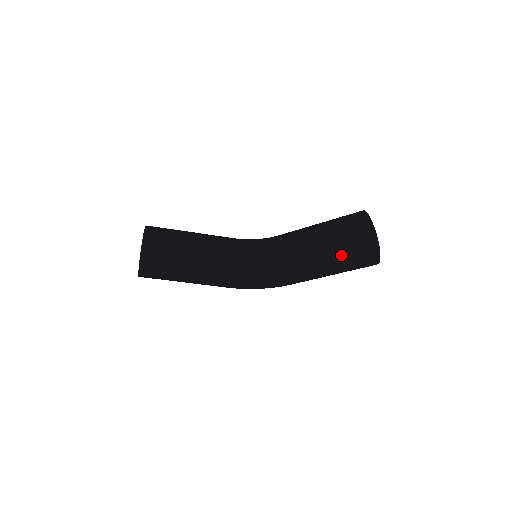
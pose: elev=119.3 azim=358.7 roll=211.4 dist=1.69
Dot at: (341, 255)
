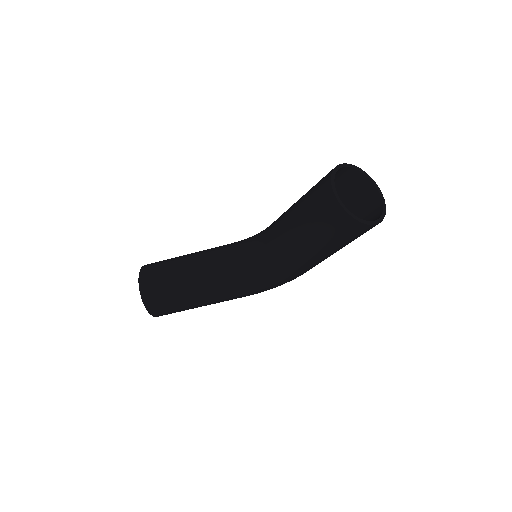
Dot at: (327, 231)
